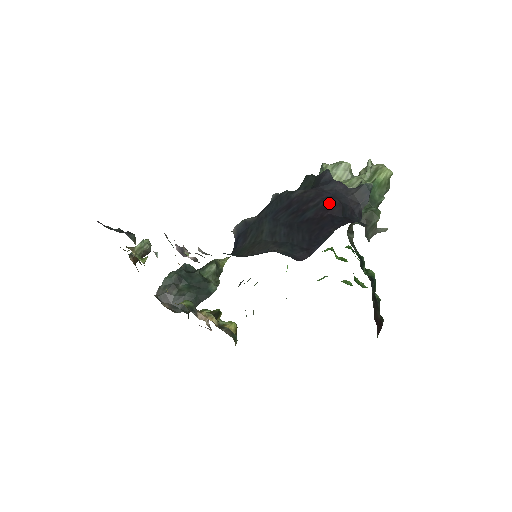
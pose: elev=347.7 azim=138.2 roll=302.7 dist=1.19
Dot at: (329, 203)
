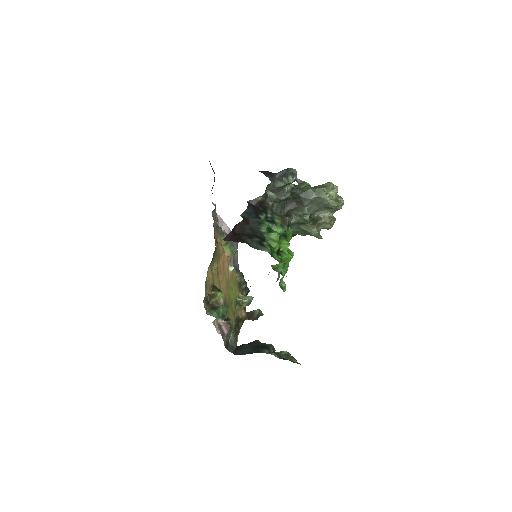
Dot at: occluded
